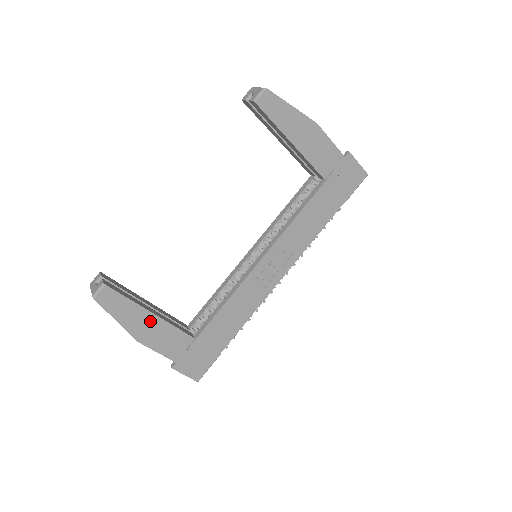
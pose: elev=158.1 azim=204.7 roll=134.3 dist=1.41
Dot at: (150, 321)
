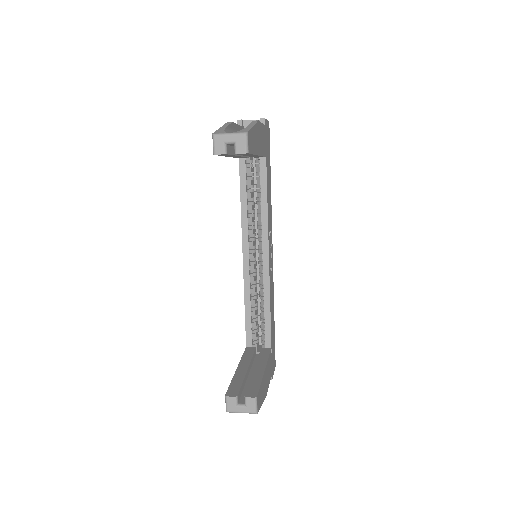
Dot at: (265, 376)
